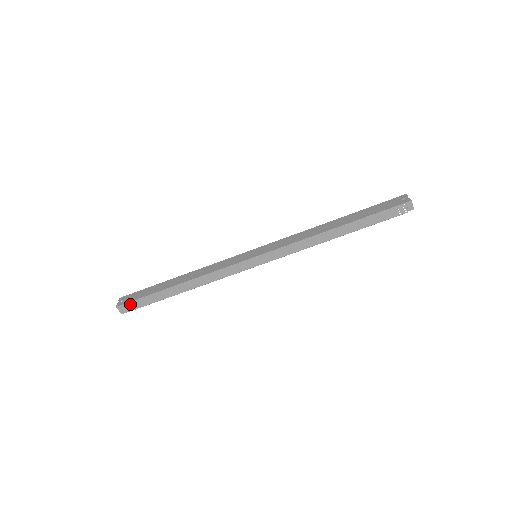
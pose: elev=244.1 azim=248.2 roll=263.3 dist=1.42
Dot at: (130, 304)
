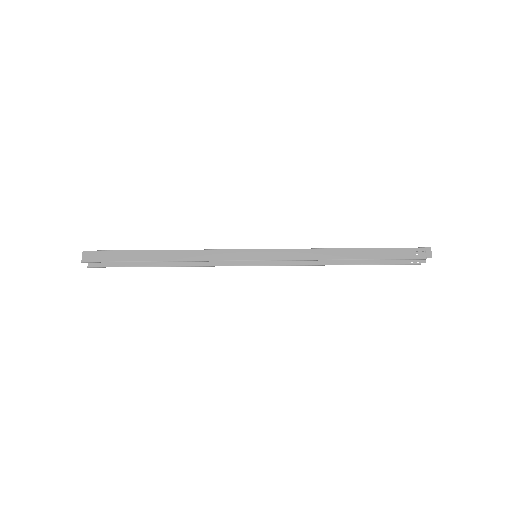
Dot at: (99, 253)
